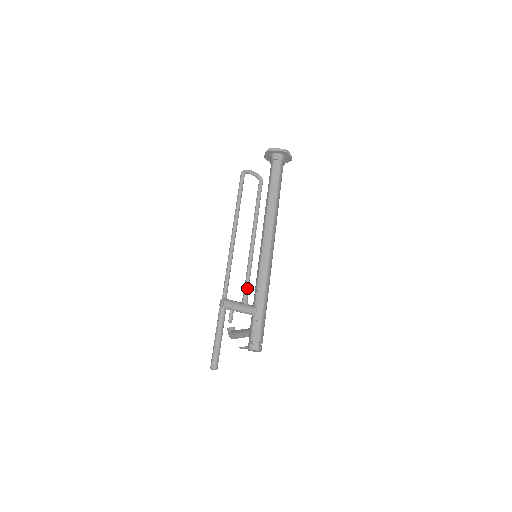
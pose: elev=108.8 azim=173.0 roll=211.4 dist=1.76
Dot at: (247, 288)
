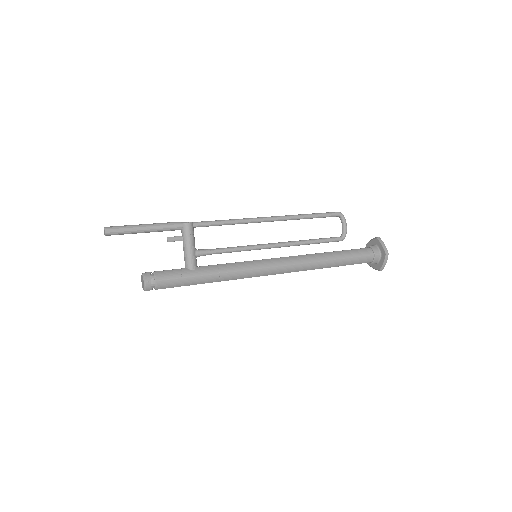
Dot at: (215, 251)
